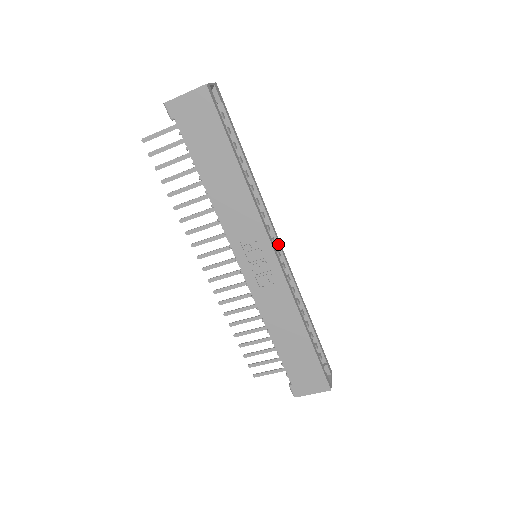
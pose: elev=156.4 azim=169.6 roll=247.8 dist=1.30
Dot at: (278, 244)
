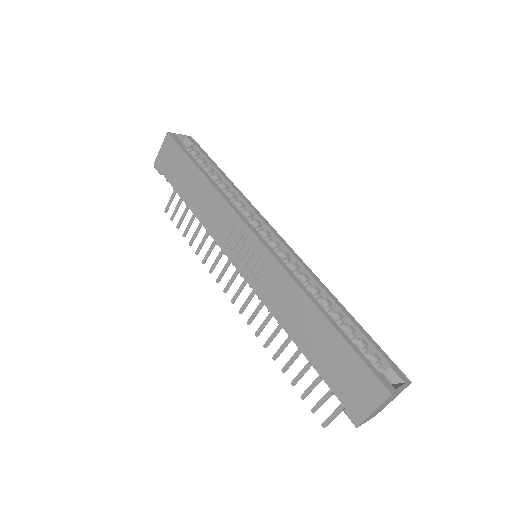
Dot at: (274, 235)
